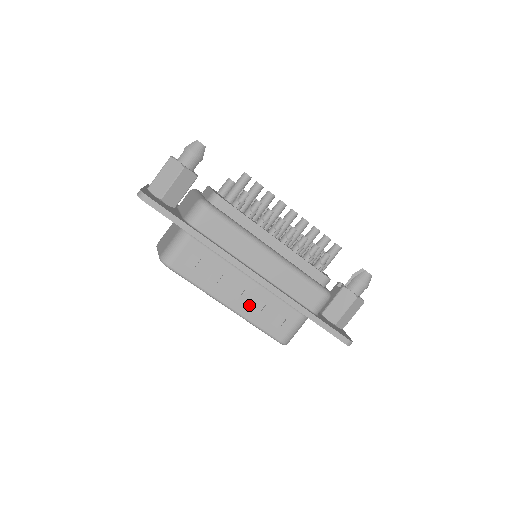
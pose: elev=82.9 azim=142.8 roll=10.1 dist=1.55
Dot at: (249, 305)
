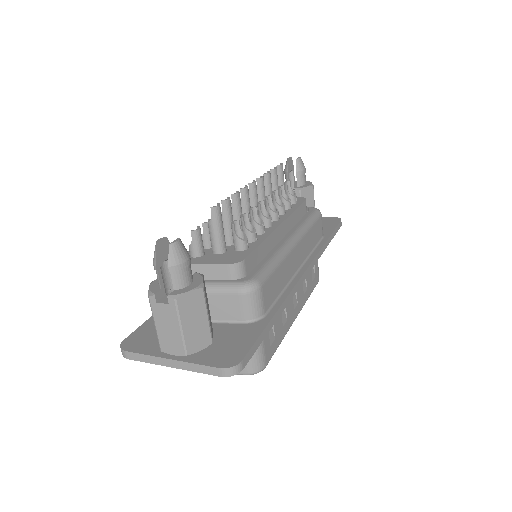
Dot at: (302, 294)
